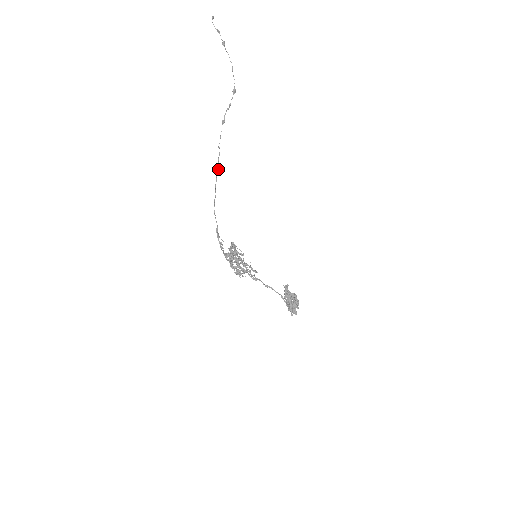
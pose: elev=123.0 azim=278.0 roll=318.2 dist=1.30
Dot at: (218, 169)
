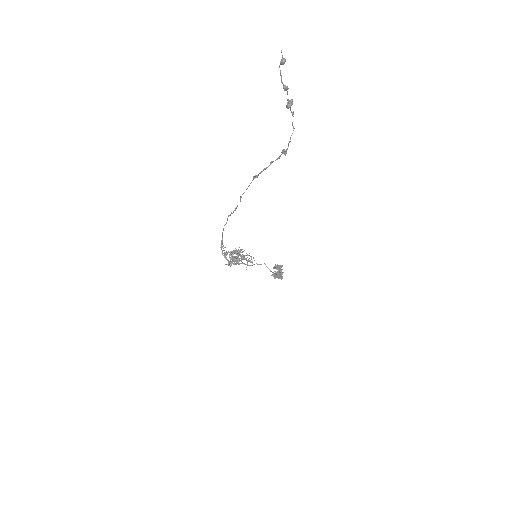
Dot at: (235, 210)
